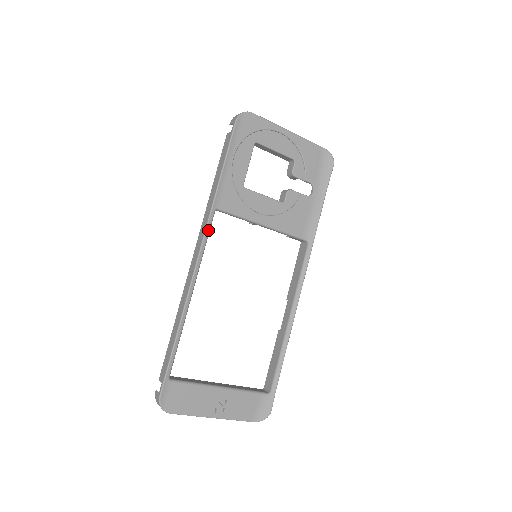
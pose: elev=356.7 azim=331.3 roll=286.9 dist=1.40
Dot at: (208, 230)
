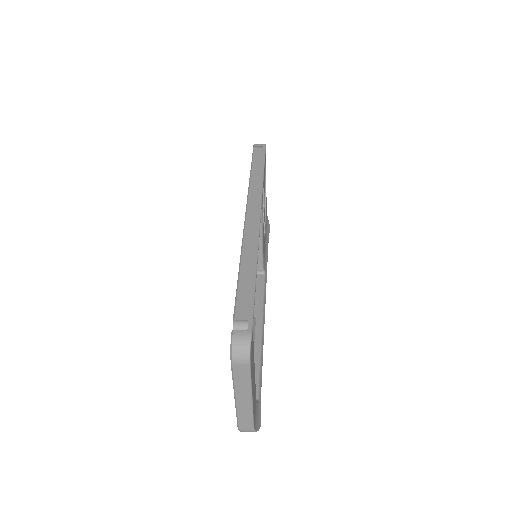
Dot at: (261, 202)
